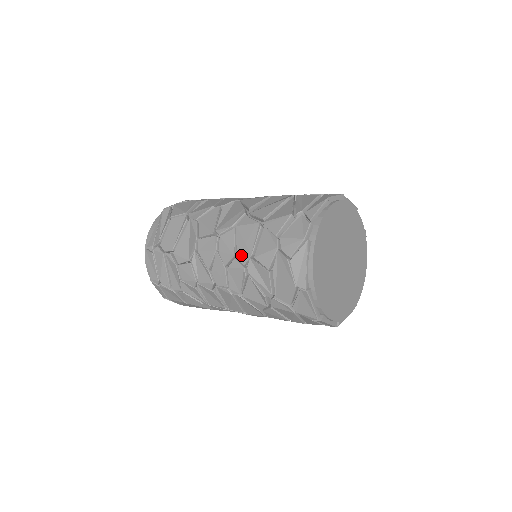
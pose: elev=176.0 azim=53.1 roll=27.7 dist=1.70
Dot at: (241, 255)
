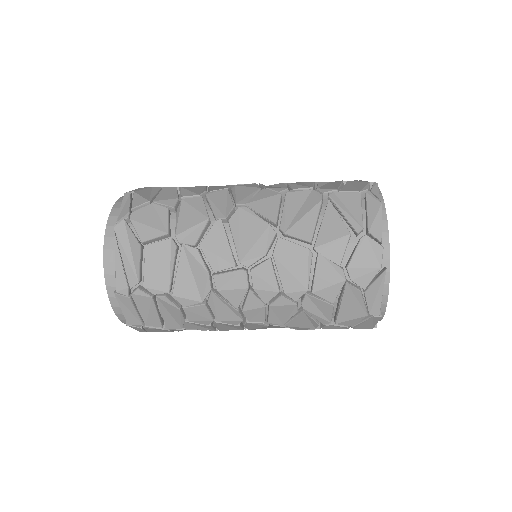
Dot at: (292, 292)
